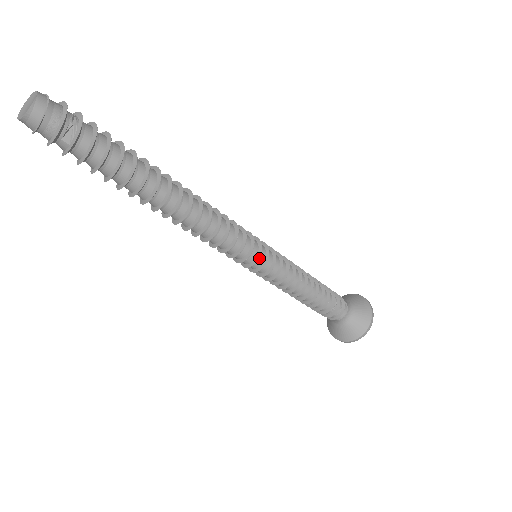
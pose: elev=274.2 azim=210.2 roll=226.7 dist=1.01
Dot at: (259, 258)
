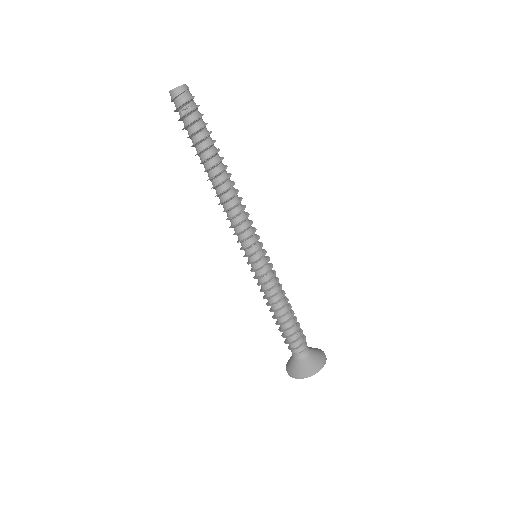
Dot at: (254, 256)
